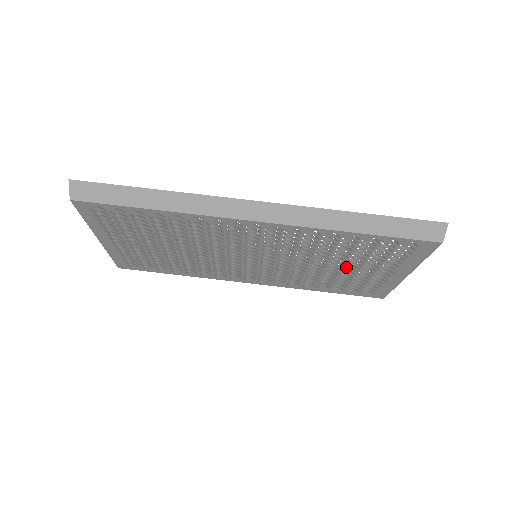
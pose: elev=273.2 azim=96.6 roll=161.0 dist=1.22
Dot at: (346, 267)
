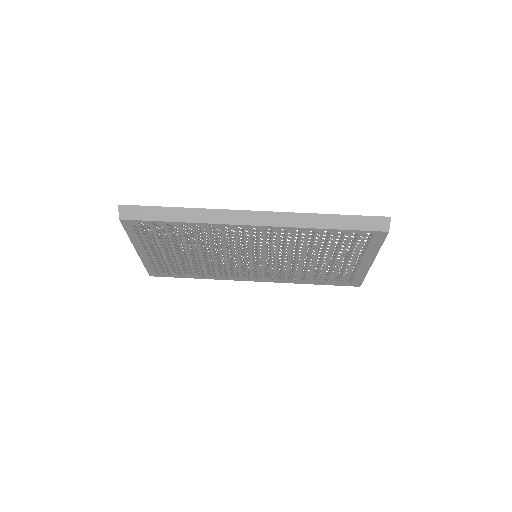
Dot at: (325, 259)
